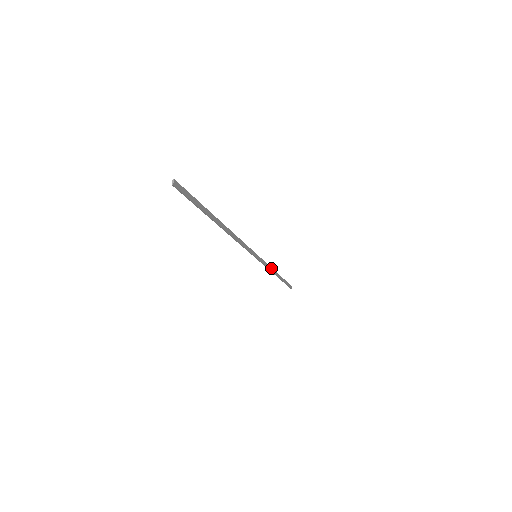
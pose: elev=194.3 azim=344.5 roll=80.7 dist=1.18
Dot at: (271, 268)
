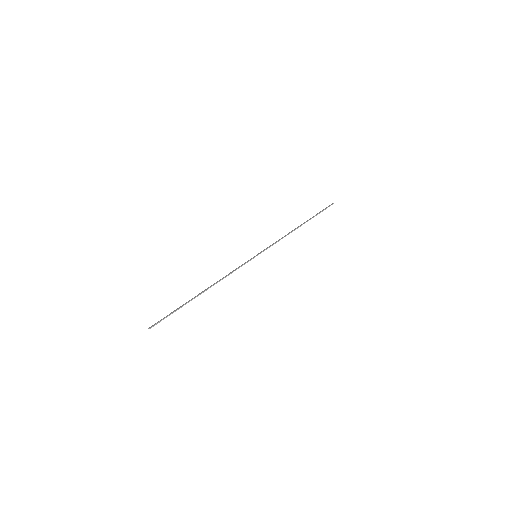
Dot at: (285, 236)
